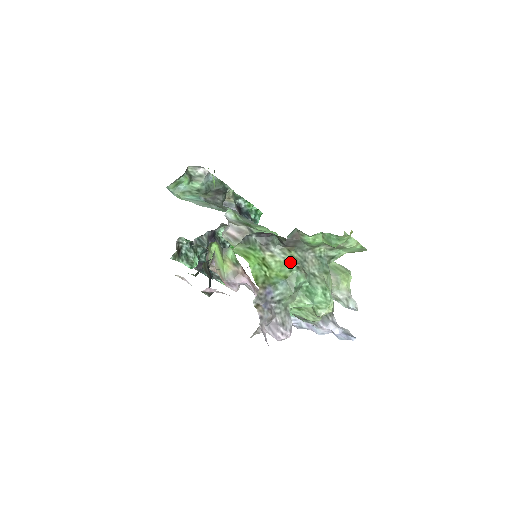
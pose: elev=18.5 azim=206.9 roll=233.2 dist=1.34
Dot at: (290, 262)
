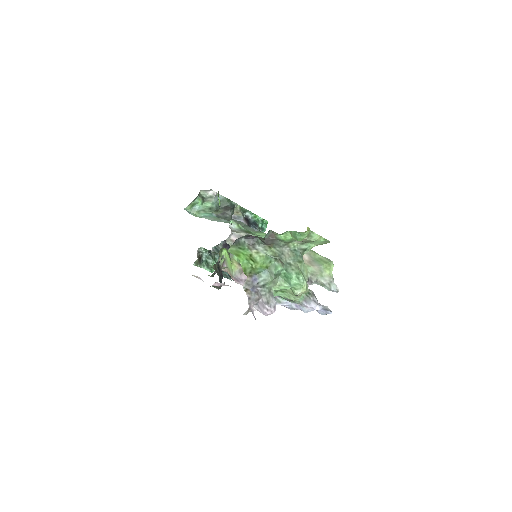
Dot at: (270, 256)
